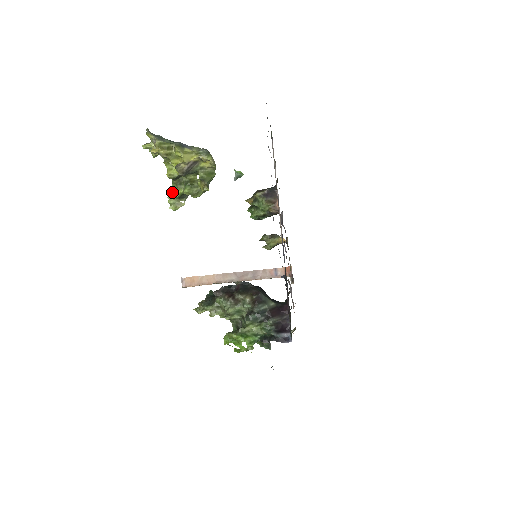
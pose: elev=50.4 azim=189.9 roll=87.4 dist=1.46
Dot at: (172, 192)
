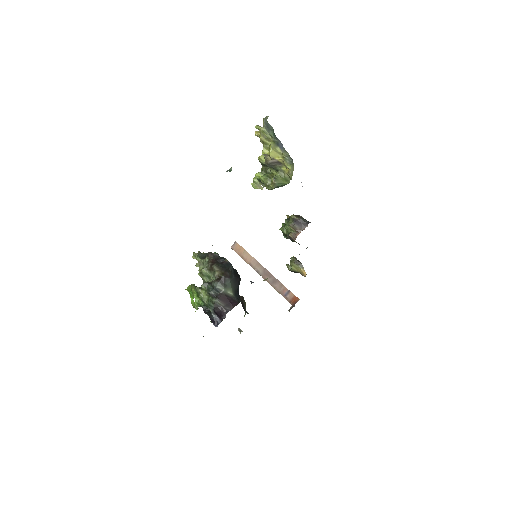
Dot at: occluded
